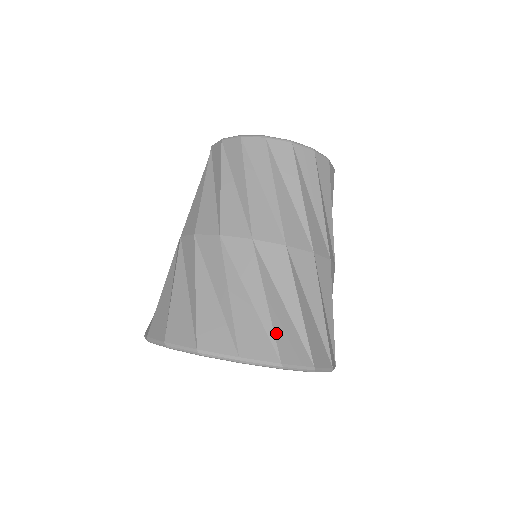
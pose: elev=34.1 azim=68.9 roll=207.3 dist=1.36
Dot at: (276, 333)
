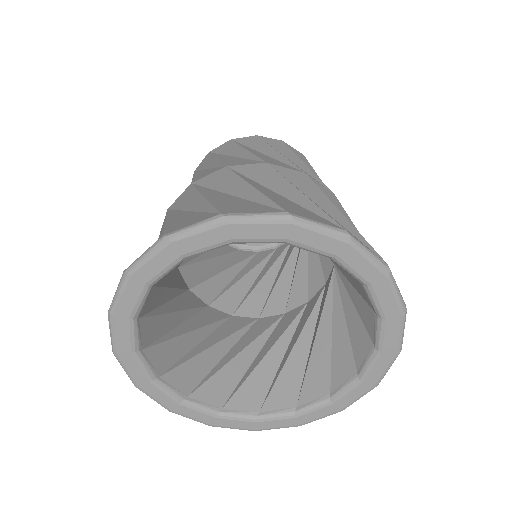
Dot at: (325, 213)
